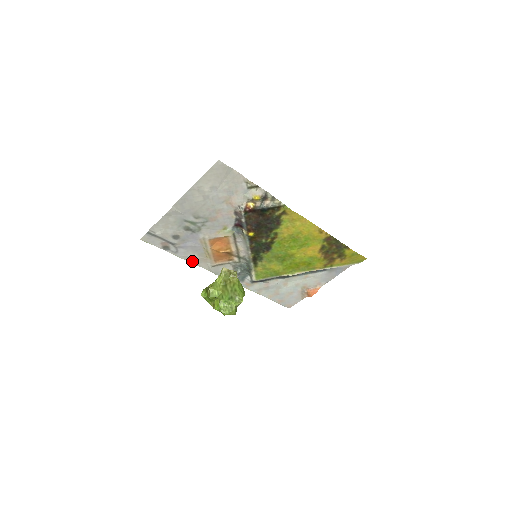
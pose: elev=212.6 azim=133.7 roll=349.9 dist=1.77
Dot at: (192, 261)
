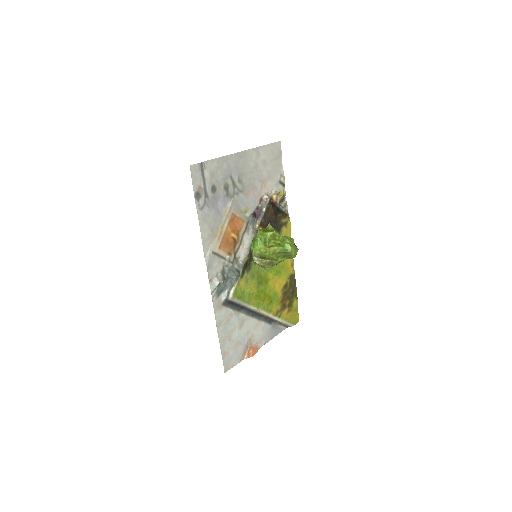
Dot at: (203, 232)
